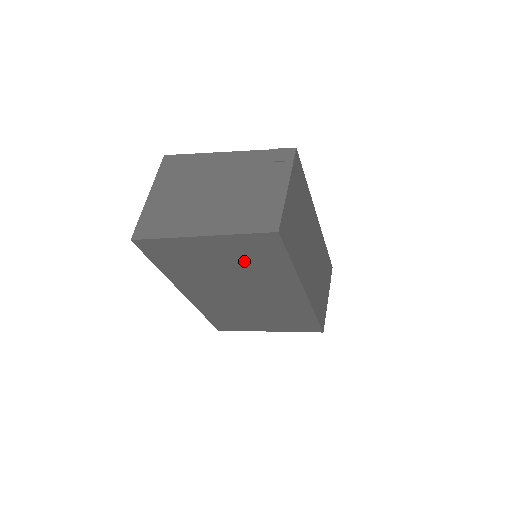
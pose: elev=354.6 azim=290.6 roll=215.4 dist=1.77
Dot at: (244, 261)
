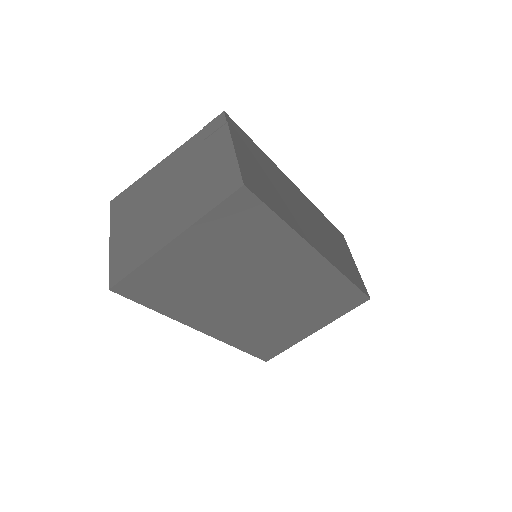
Dot at: (234, 248)
